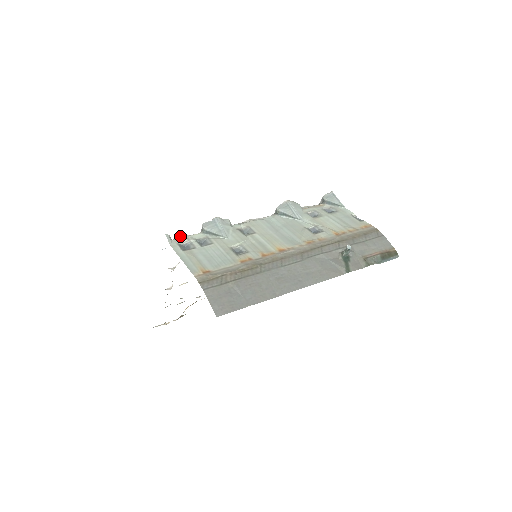
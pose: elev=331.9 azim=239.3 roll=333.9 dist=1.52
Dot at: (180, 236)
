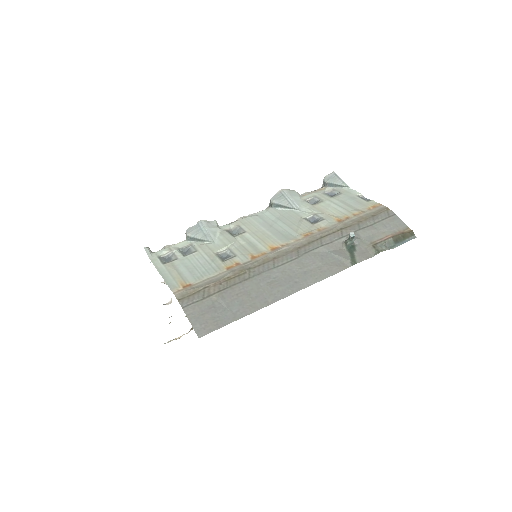
Dot at: (164, 247)
